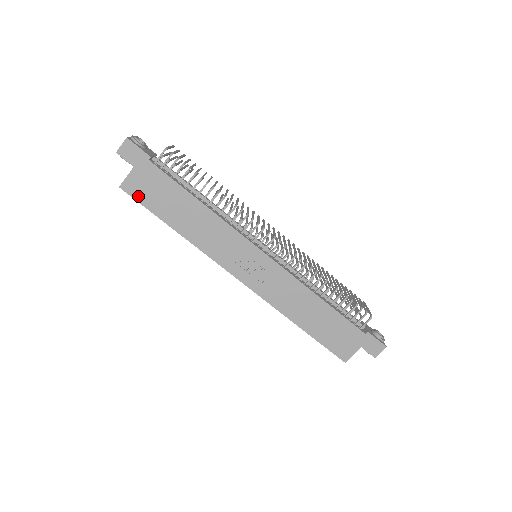
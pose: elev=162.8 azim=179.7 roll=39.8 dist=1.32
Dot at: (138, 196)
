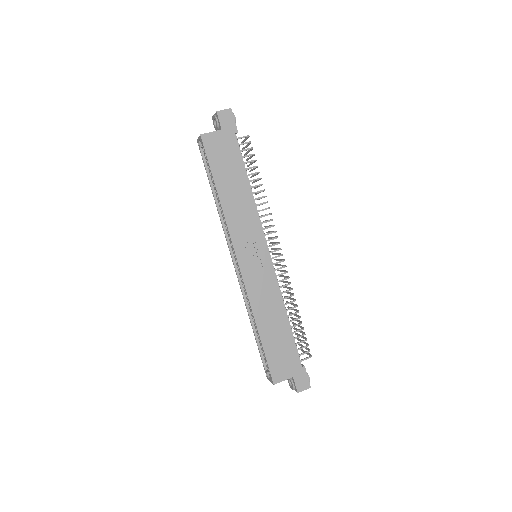
Dot at: (209, 151)
